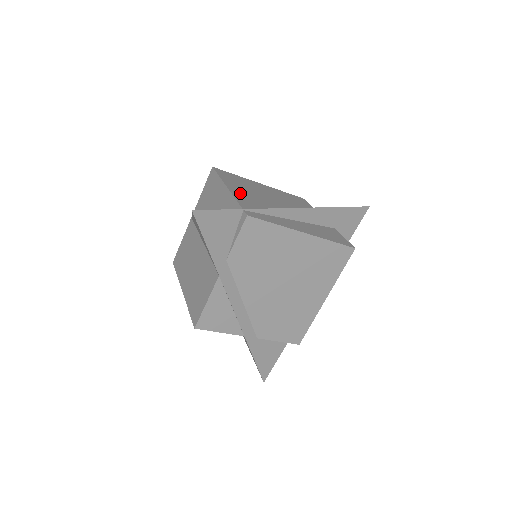
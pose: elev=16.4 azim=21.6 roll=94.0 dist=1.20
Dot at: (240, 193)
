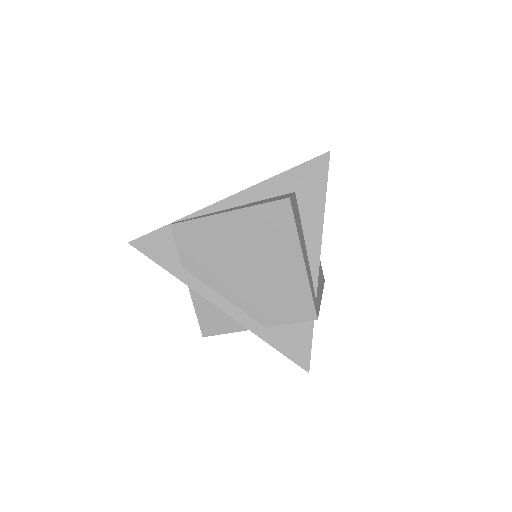
Dot at: occluded
